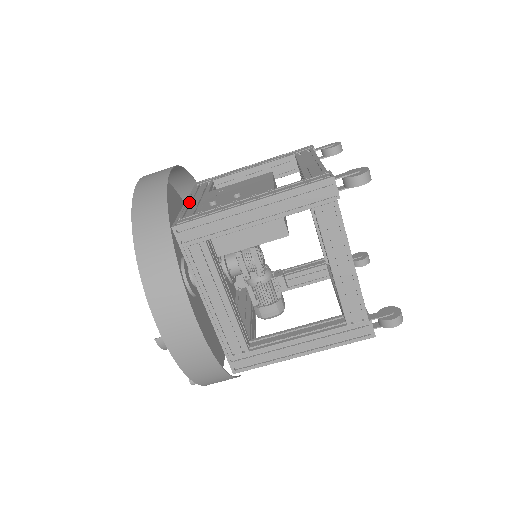
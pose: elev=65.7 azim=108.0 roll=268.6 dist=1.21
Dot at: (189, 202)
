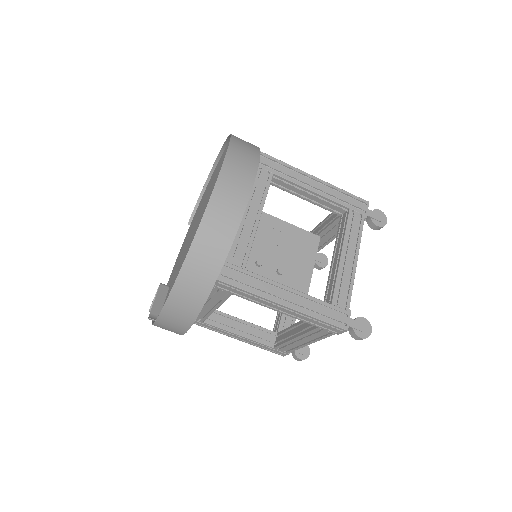
Dot at: (242, 220)
